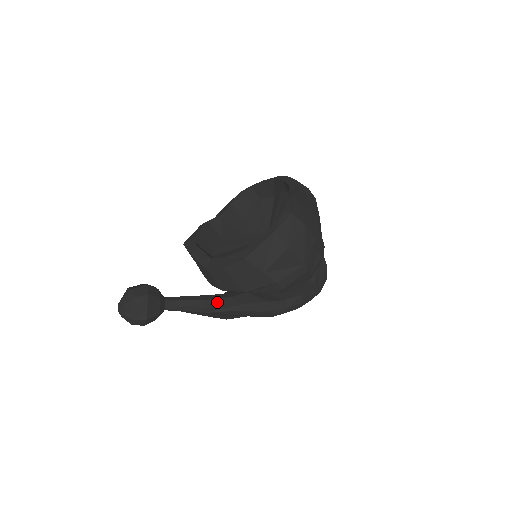
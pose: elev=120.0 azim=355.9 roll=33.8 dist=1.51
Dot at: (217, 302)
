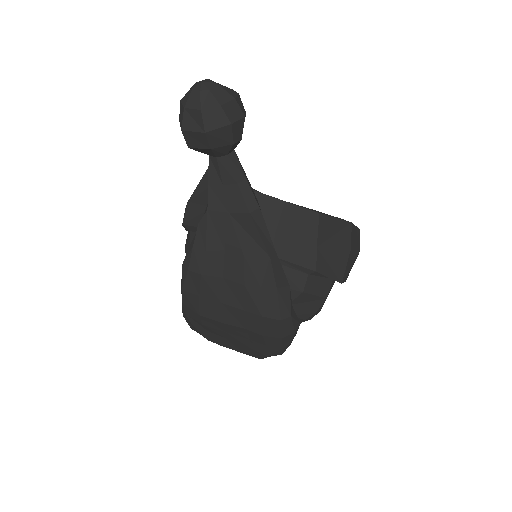
Dot at: (264, 220)
